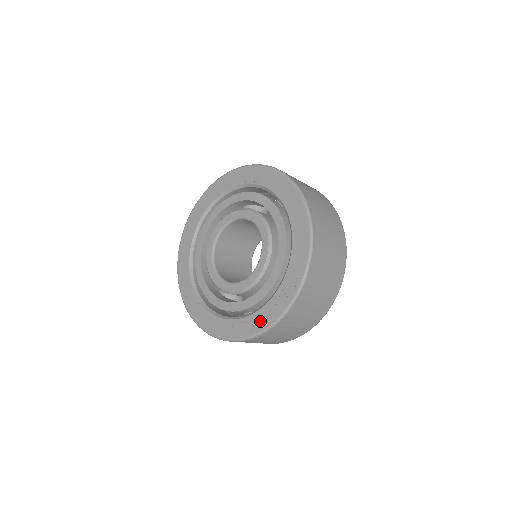
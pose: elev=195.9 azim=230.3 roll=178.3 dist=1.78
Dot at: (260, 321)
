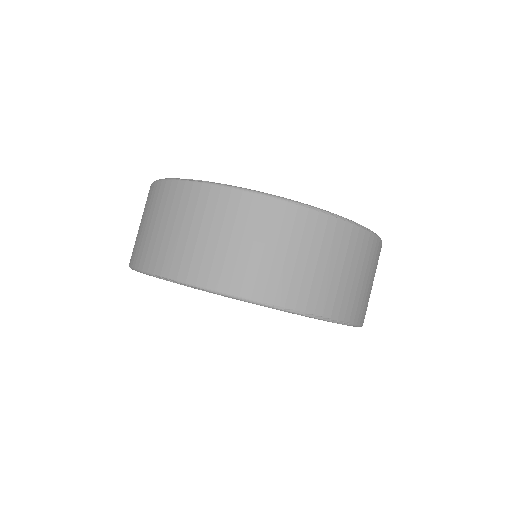
Dot at: occluded
